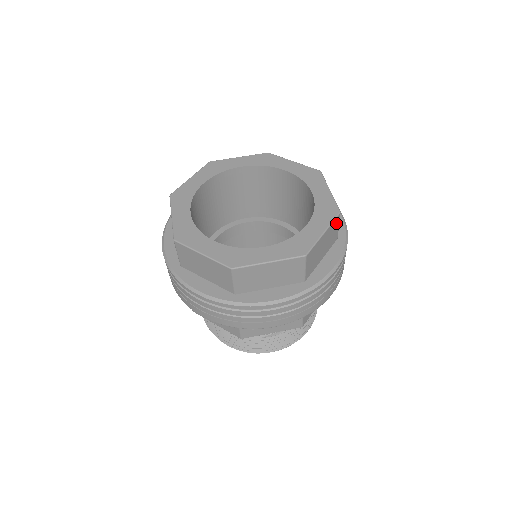
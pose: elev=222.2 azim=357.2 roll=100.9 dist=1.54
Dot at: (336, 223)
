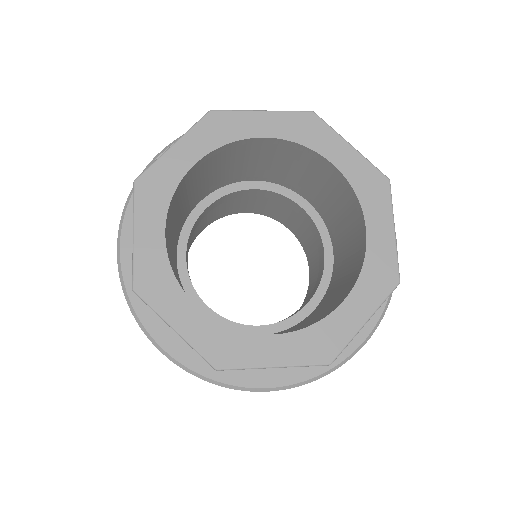
Dot at: occluded
